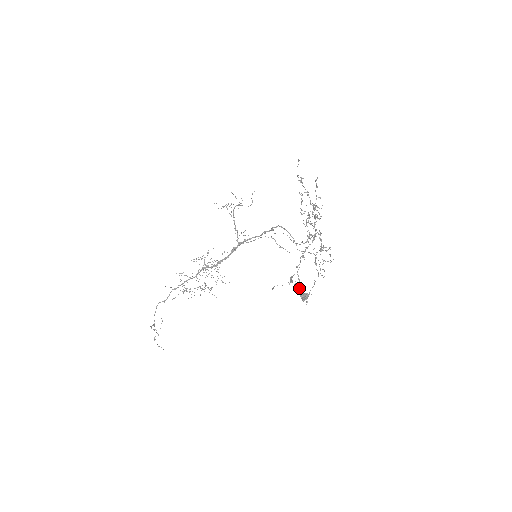
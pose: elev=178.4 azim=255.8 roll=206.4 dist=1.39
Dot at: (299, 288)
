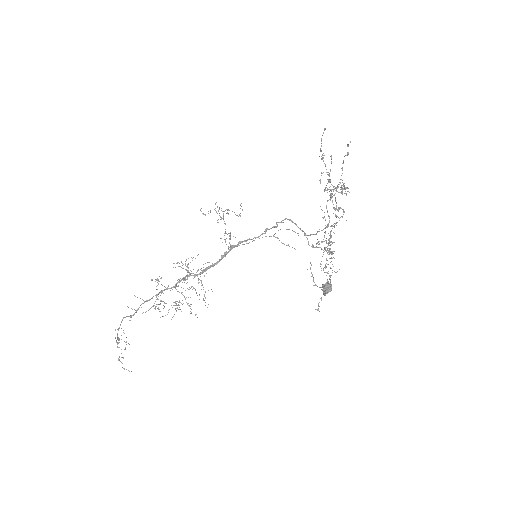
Dot at: (315, 285)
